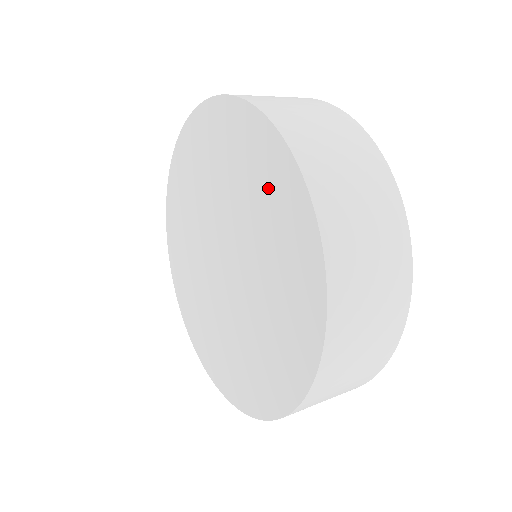
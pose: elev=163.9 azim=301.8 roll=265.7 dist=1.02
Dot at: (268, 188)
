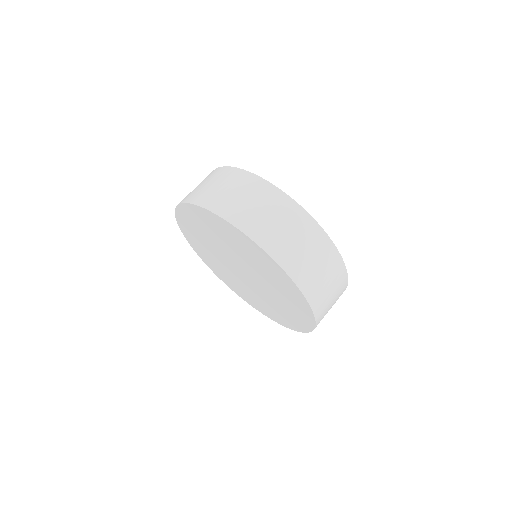
Dot at: (286, 291)
